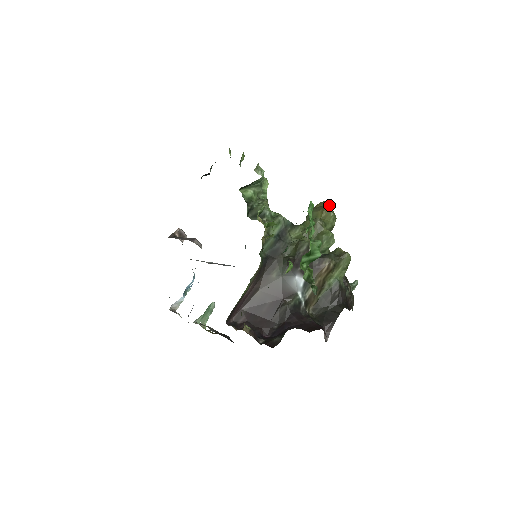
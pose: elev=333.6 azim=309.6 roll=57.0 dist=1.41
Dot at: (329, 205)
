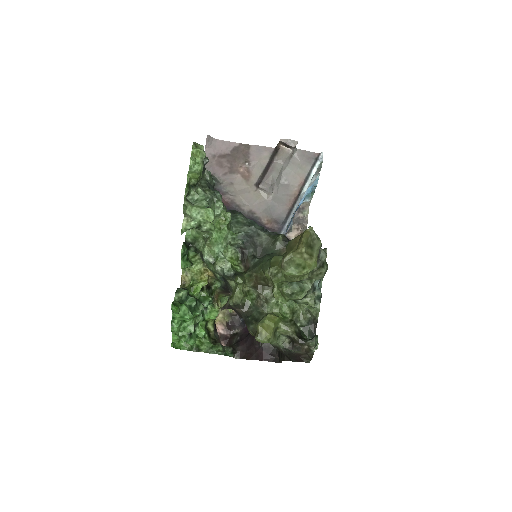
Dot at: (282, 260)
